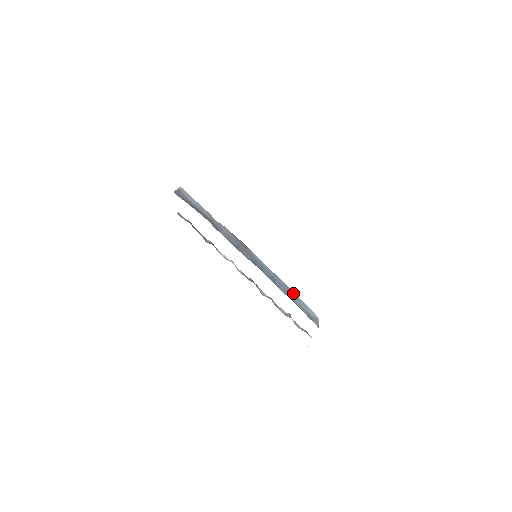
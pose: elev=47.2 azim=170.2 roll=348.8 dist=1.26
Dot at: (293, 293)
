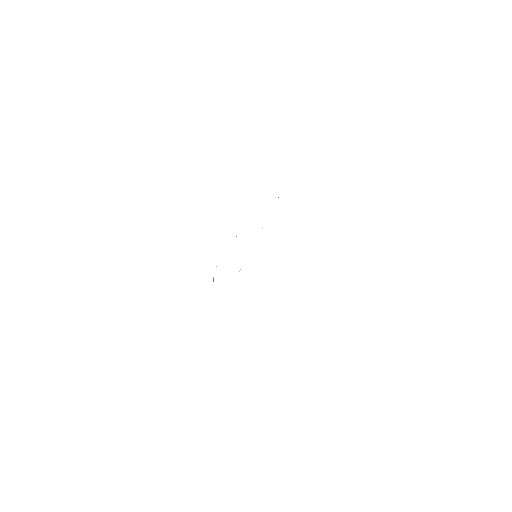
Dot at: occluded
